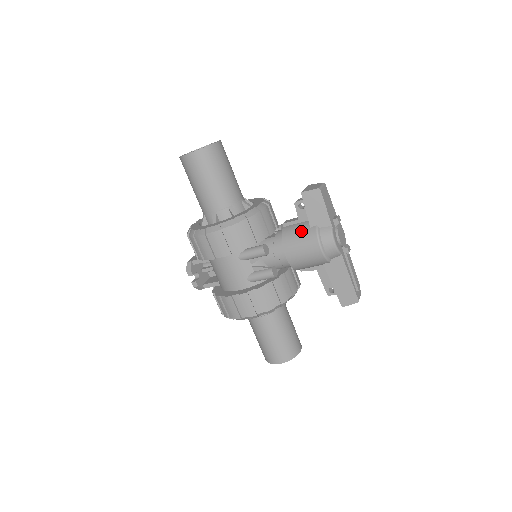
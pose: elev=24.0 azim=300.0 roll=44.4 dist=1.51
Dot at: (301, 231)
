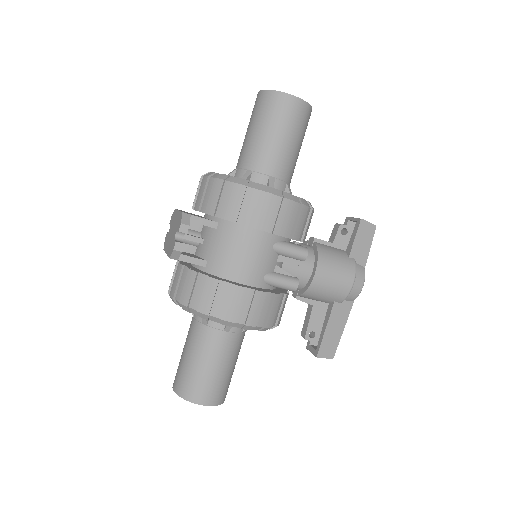
Dot at: (340, 256)
